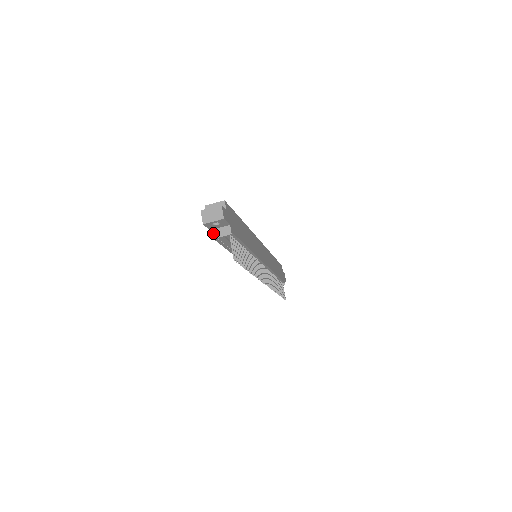
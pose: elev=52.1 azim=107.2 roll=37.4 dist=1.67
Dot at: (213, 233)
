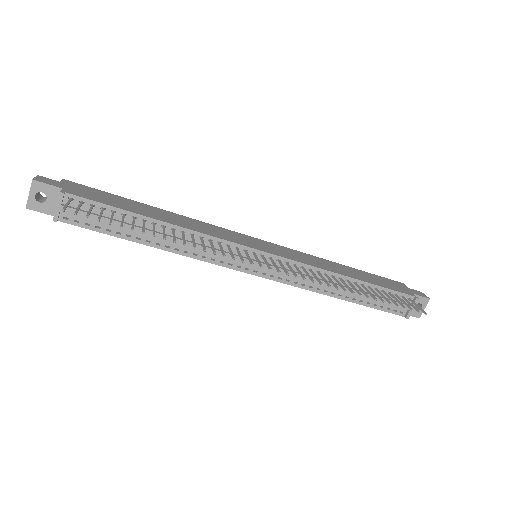
Dot at: (55, 214)
